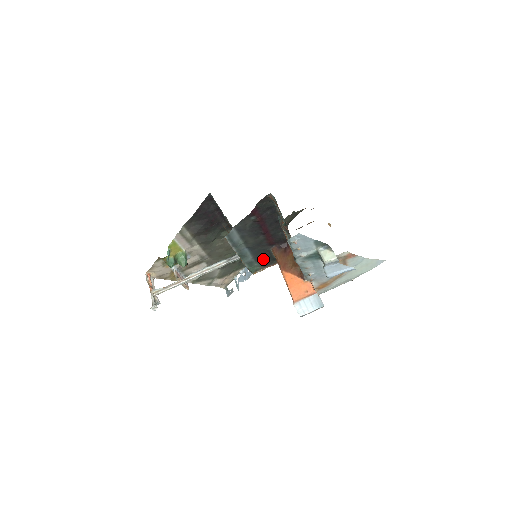
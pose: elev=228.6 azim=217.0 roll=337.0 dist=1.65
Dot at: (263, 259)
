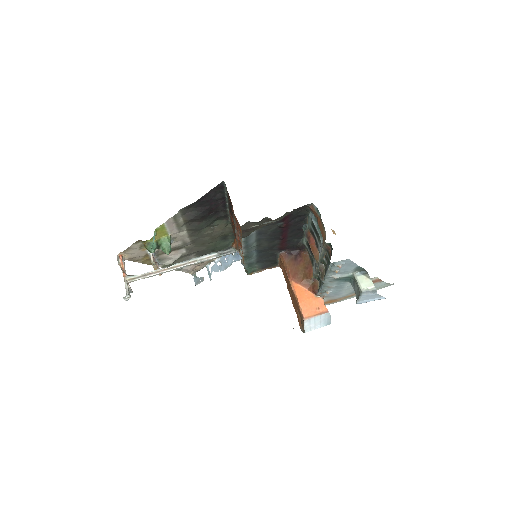
Dot at: (265, 261)
